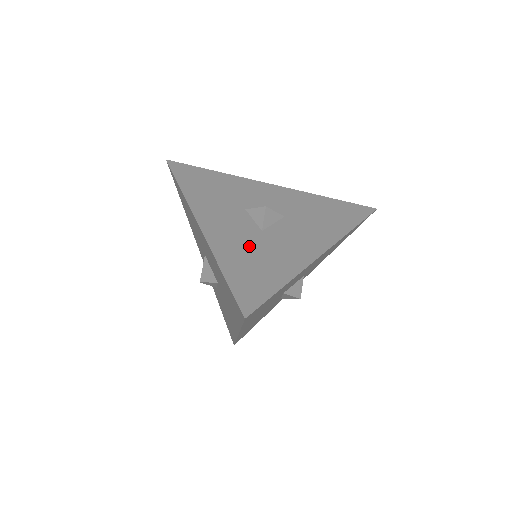
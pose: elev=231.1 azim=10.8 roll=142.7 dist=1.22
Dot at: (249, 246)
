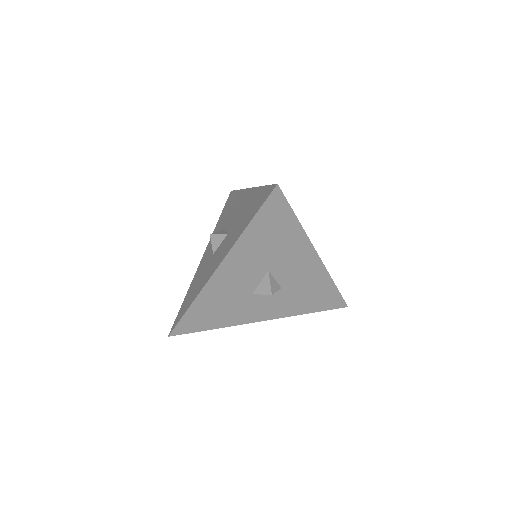
Dot at: occluded
